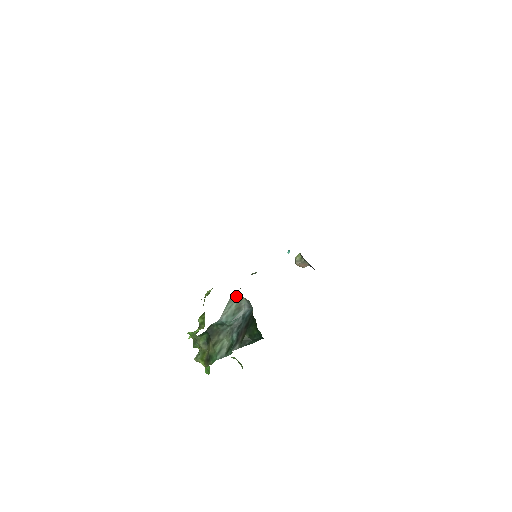
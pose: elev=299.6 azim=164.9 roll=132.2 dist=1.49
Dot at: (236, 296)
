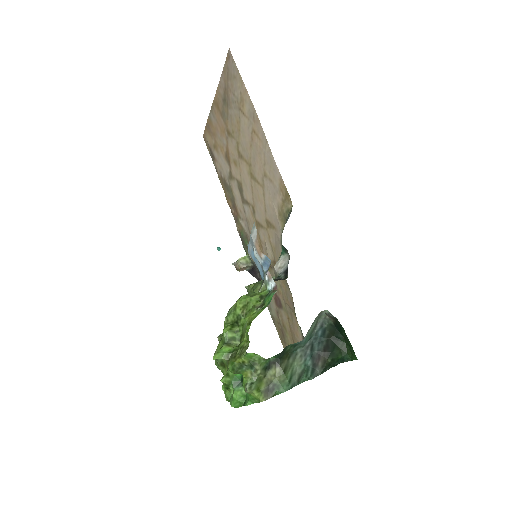
Dot at: (322, 312)
